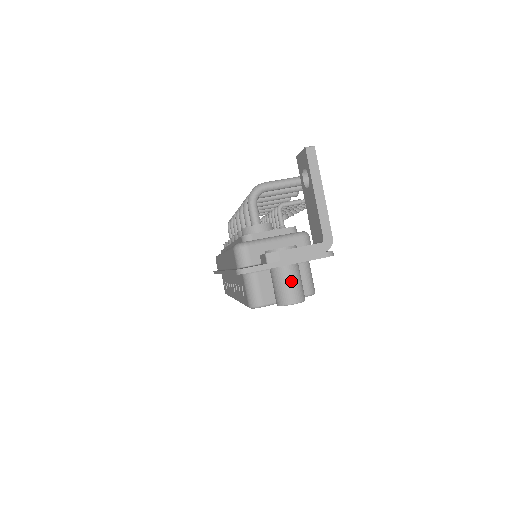
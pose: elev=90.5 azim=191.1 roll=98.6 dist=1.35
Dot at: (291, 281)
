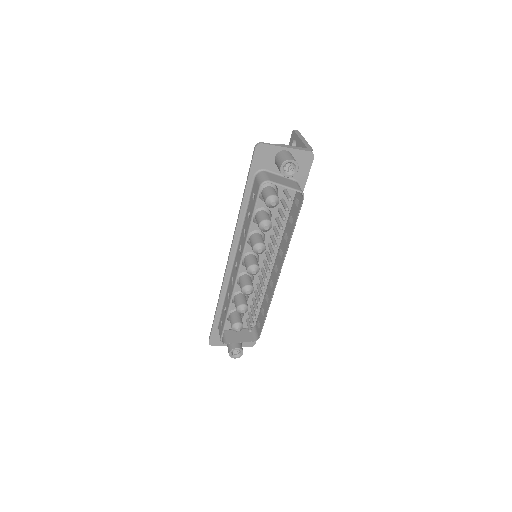
Dot at: (289, 154)
